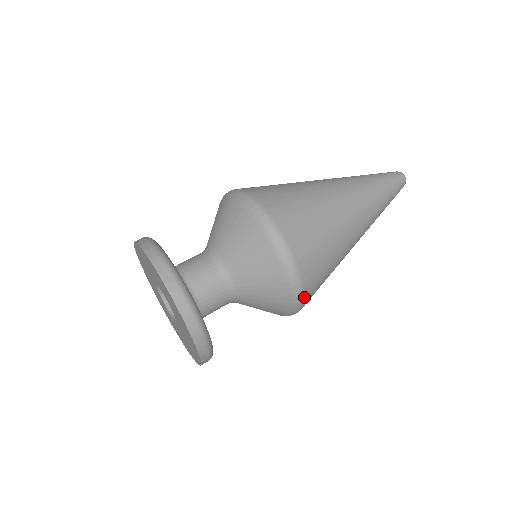
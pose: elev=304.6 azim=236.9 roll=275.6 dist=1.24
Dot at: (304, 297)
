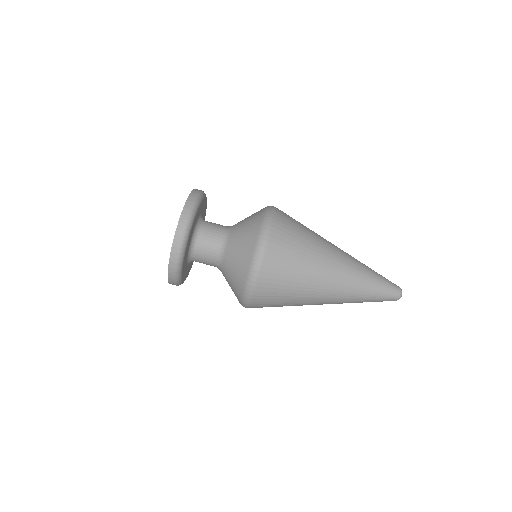
Dot at: occluded
